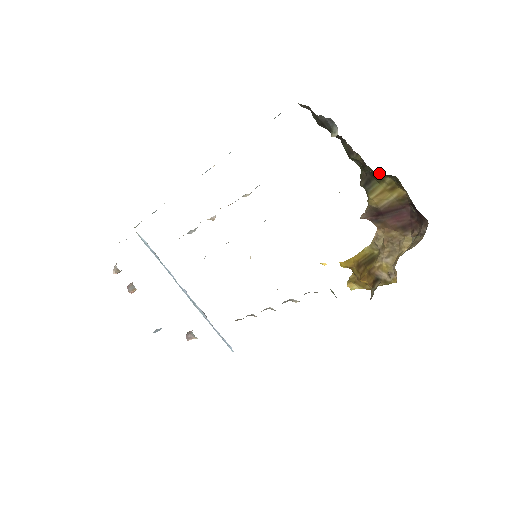
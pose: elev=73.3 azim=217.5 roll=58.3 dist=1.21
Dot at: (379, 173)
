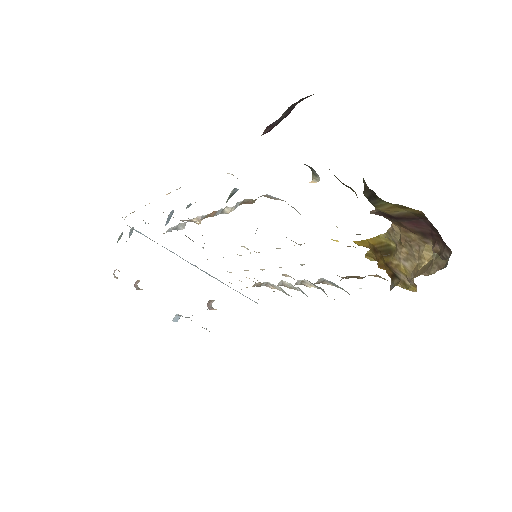
Dot at: occluded
